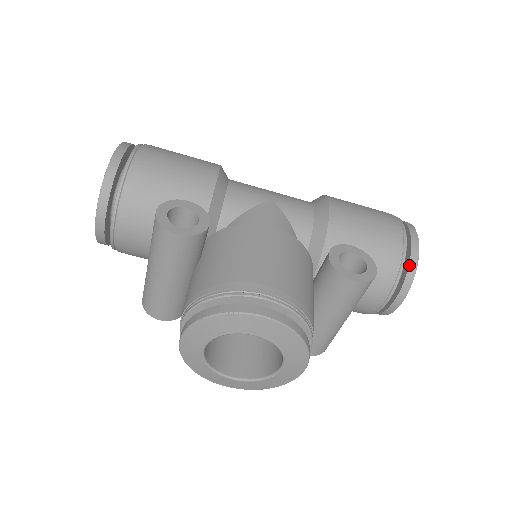
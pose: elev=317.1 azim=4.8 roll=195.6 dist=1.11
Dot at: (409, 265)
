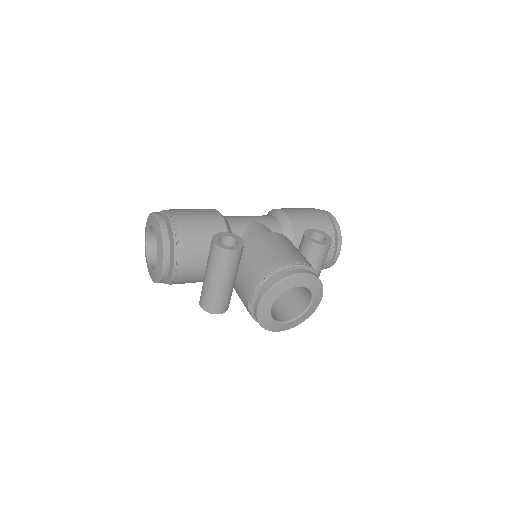
Dot at: (337, 232)
